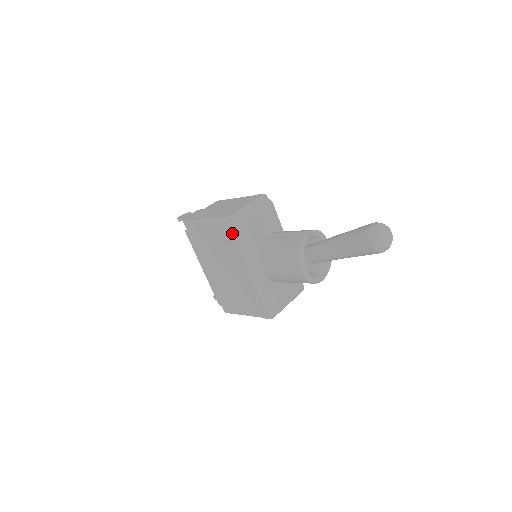
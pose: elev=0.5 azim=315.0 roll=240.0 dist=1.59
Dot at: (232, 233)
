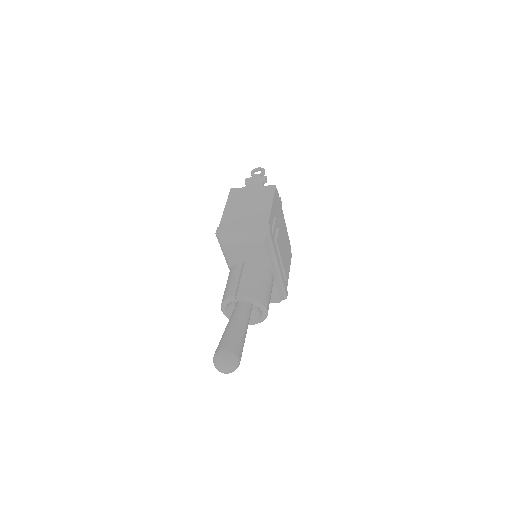
Dot at: occluded
